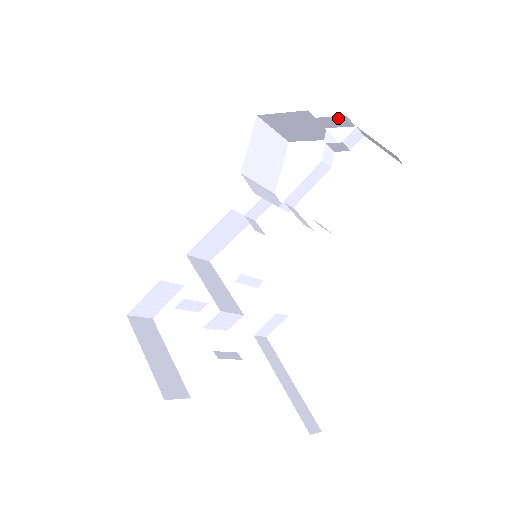
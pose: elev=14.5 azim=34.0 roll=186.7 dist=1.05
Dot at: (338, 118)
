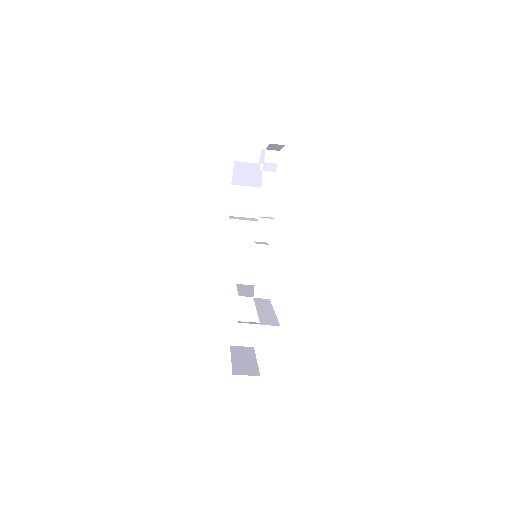
Dot at: (264, 154)
